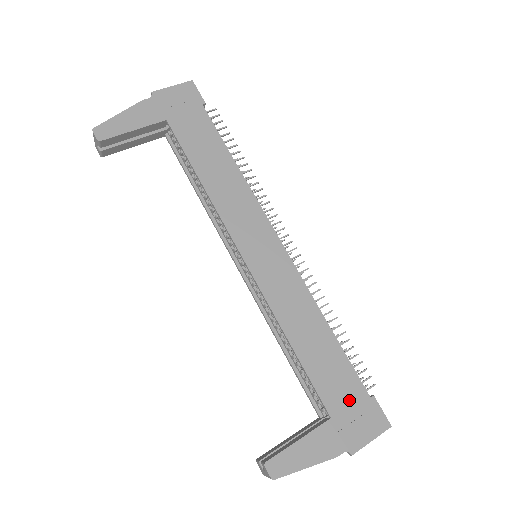
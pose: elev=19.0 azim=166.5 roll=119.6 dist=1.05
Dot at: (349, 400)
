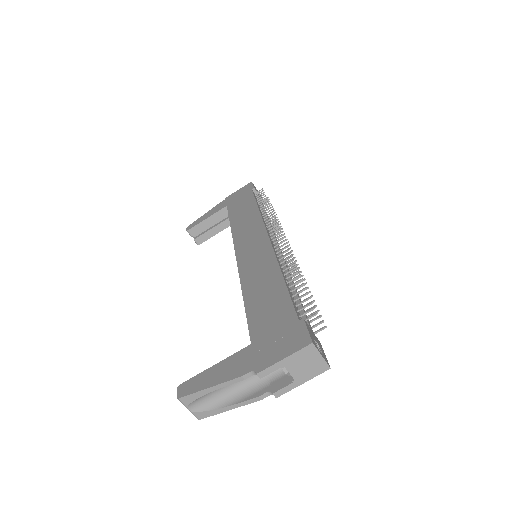
Dot at: (275, 327)
